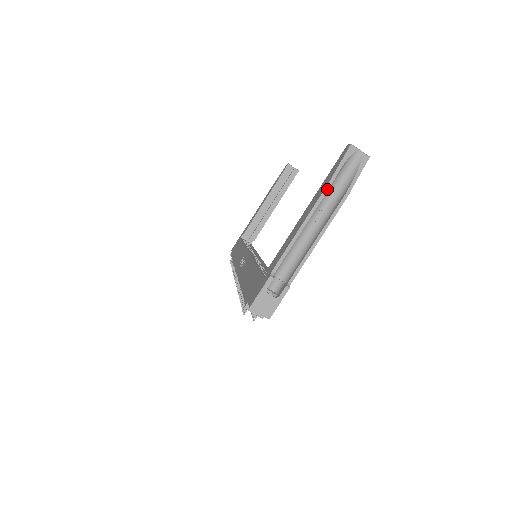
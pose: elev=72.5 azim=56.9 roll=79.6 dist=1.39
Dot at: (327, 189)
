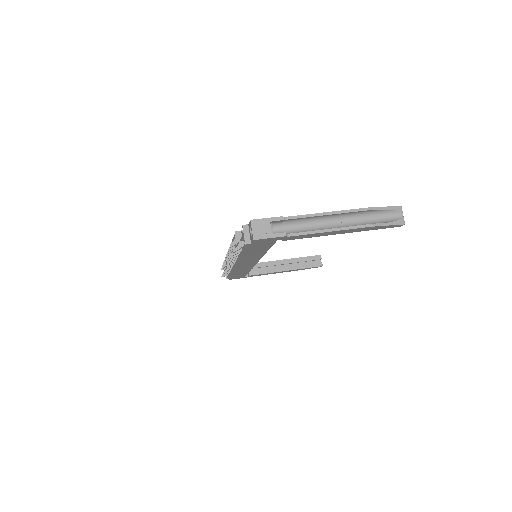
Dot at: (366, 209)
